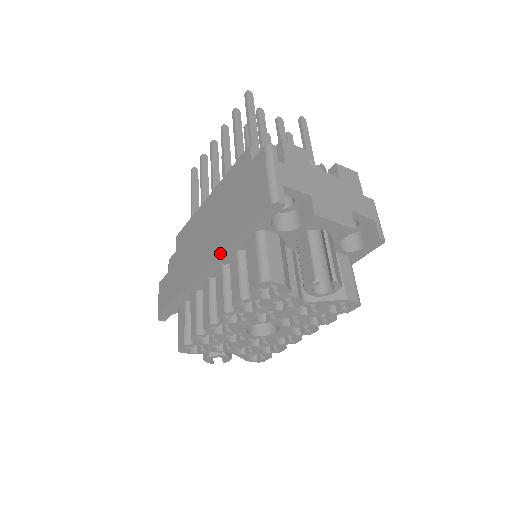
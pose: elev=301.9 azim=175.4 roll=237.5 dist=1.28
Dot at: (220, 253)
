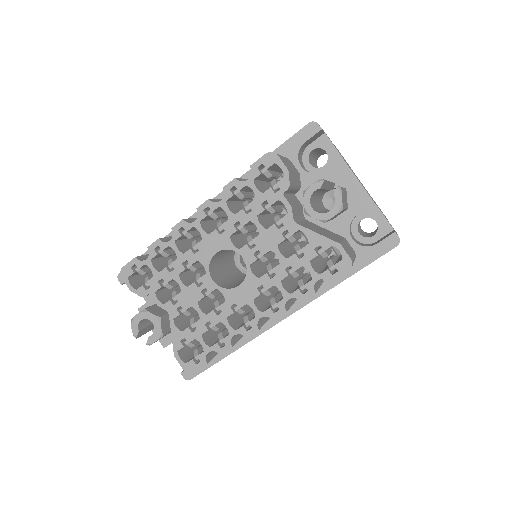
Dot at: occluded
